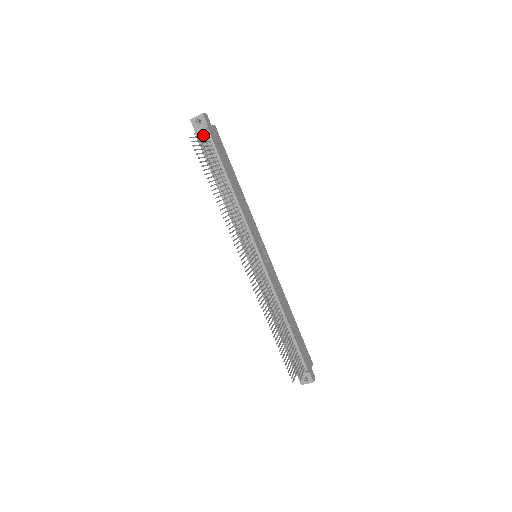
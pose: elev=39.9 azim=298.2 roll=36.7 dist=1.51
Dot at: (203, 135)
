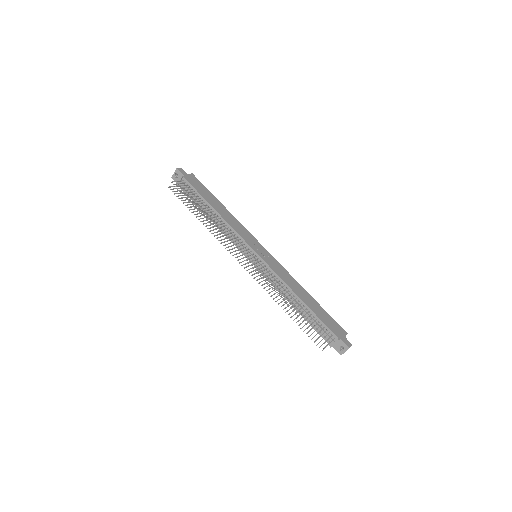
Dot at: occluded
